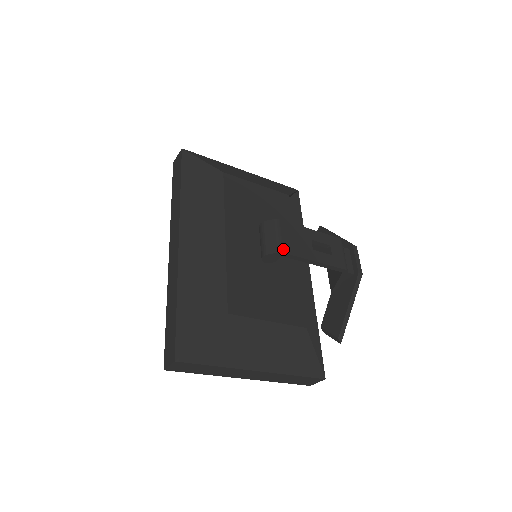
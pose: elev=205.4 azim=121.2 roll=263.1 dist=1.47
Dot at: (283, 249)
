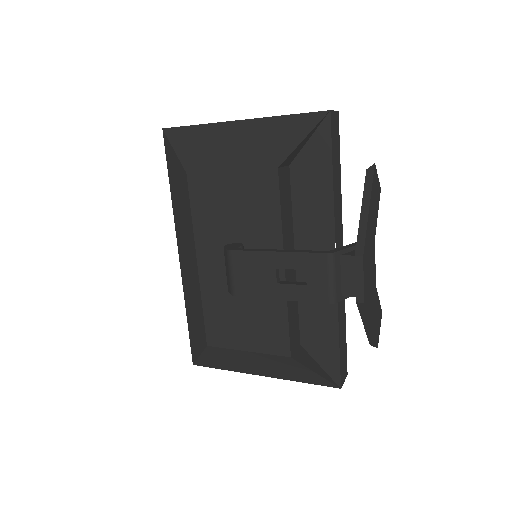
Dot at: (235, 292)
